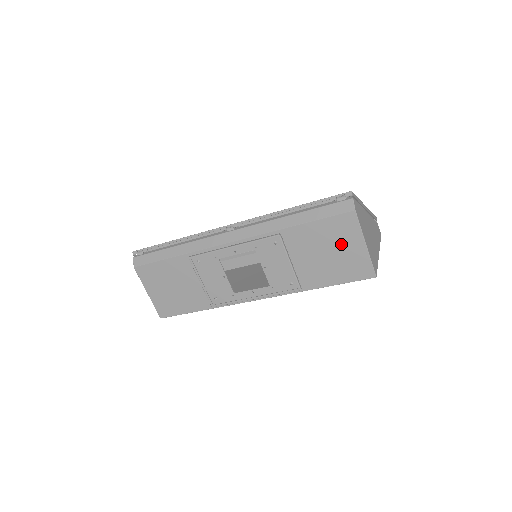
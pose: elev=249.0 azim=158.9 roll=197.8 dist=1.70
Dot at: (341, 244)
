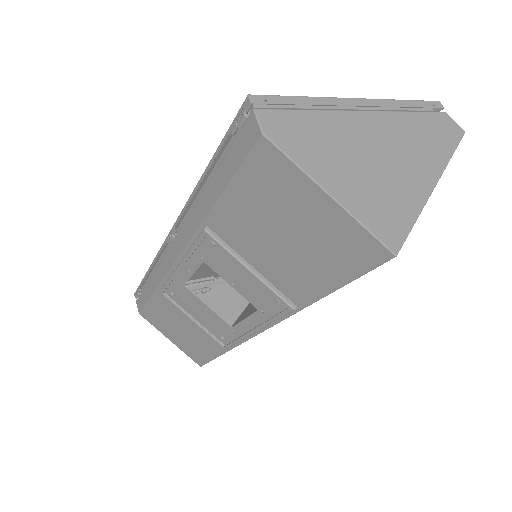
Dot at: (291, 211)
